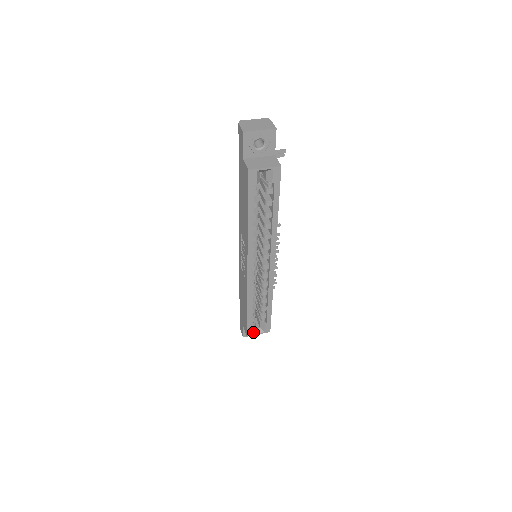
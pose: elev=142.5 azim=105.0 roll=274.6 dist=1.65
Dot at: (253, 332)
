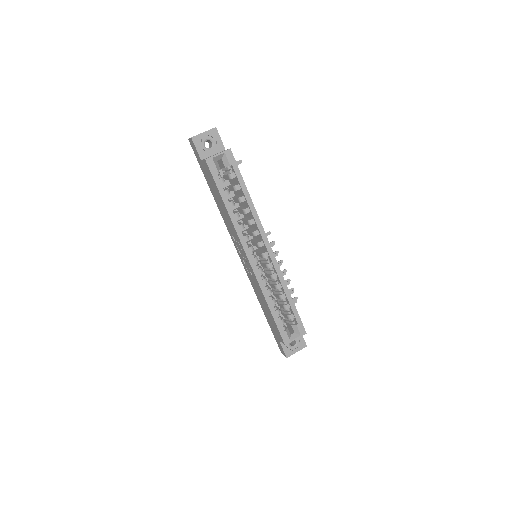
Dot at: (289, 339)
